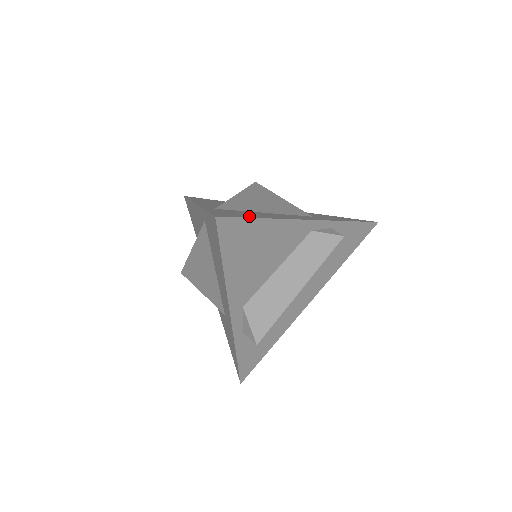
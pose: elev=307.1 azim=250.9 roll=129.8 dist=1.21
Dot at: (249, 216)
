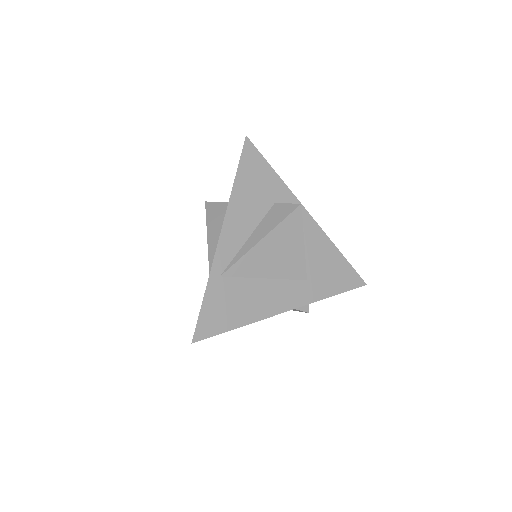
Dot at: (227, 323)
